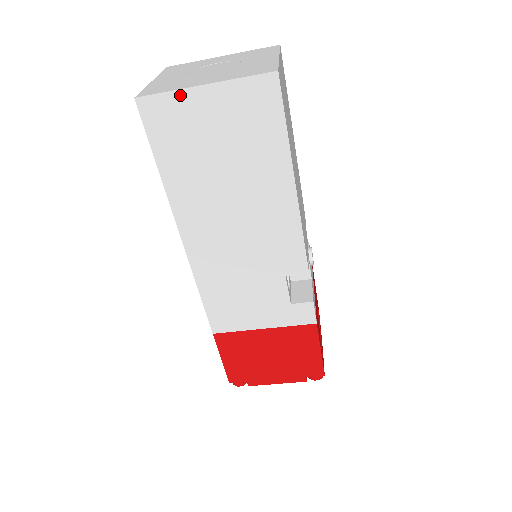
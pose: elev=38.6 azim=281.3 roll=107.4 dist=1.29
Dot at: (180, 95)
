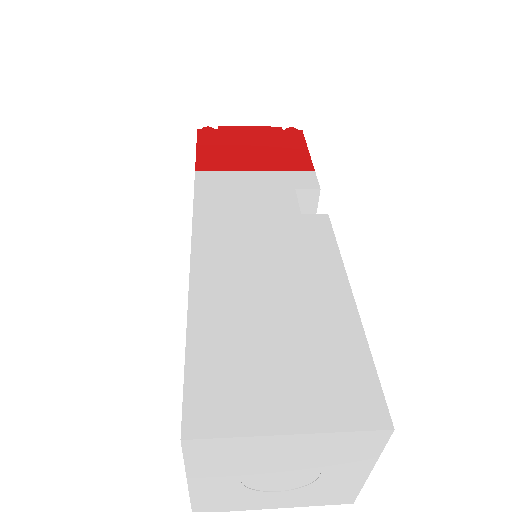
Dot at: occluded
